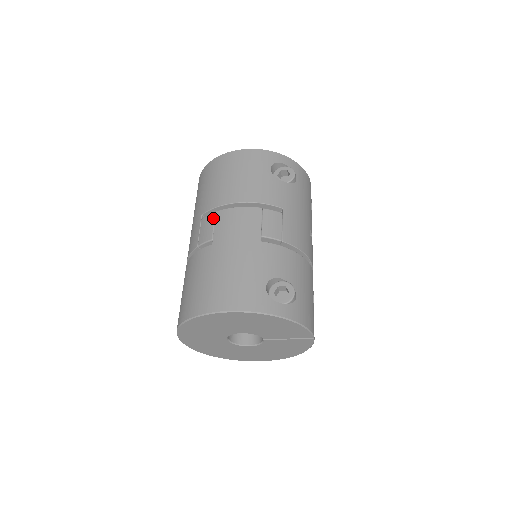
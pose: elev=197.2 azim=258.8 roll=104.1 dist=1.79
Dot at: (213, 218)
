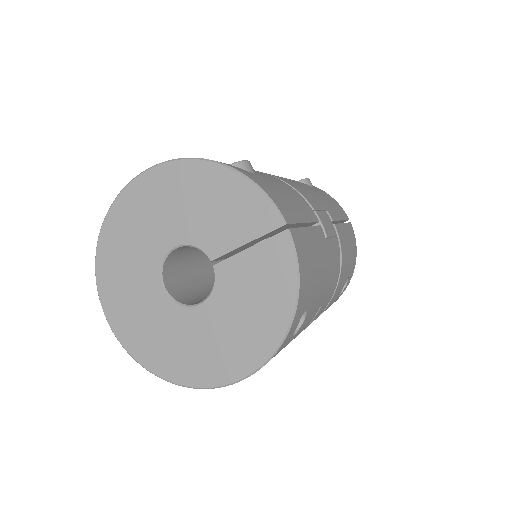
Dot at: occluded
